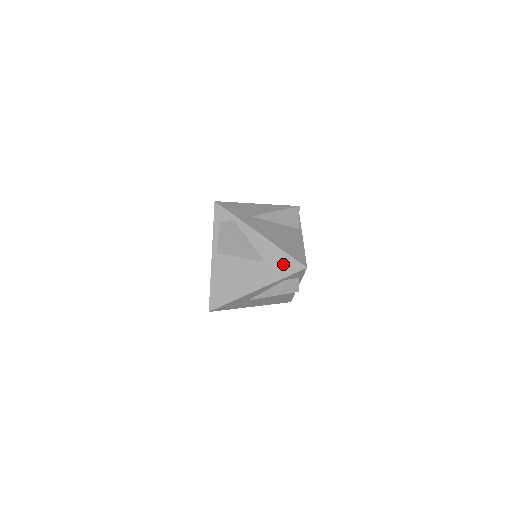
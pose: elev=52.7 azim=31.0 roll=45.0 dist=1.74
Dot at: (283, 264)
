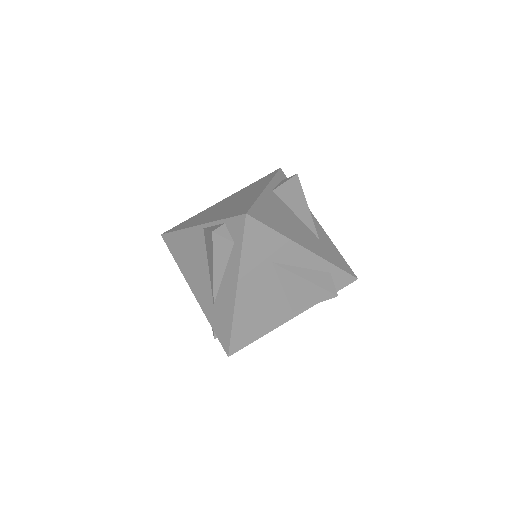
Dot at: (337, 257)
